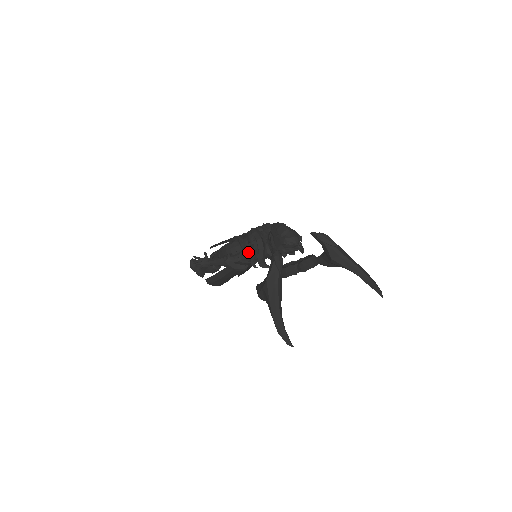
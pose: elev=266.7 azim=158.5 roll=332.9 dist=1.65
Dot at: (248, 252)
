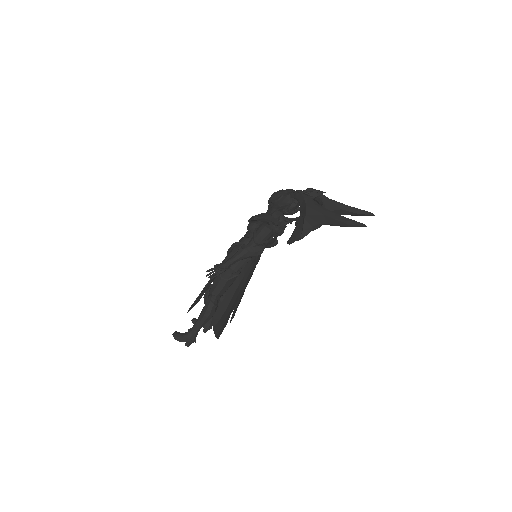
Dot at: (261, 230)
